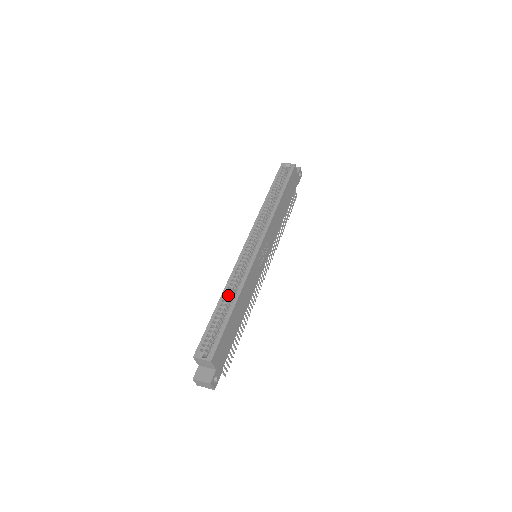
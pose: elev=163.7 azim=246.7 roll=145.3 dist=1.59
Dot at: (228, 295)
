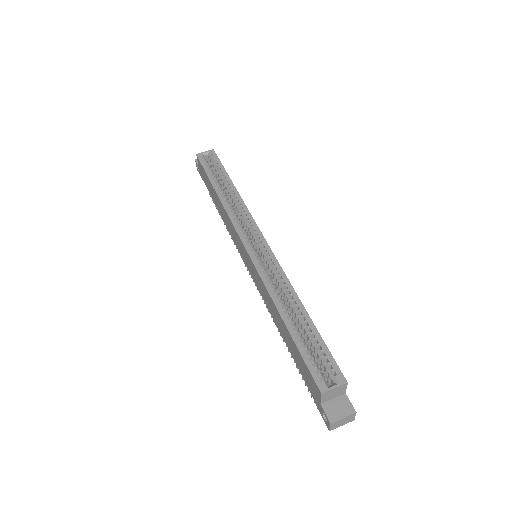
Dot at: (284, 304)
